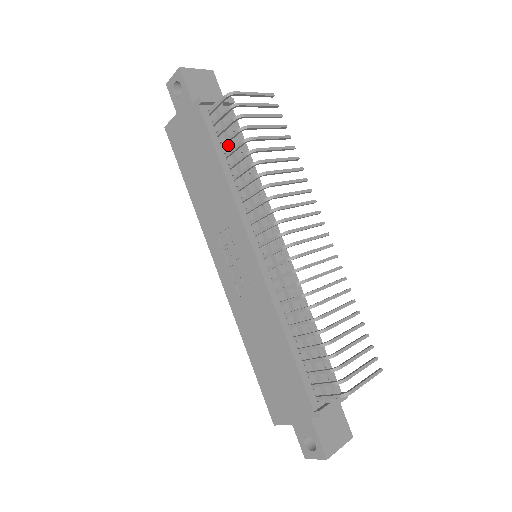
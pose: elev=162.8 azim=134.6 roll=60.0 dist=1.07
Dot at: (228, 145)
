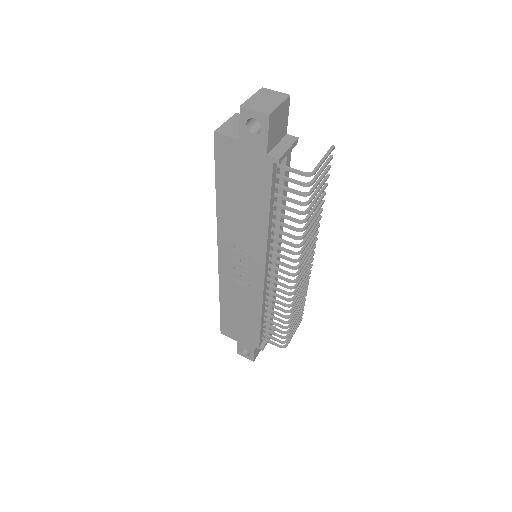
Dot at: (279, 191)
